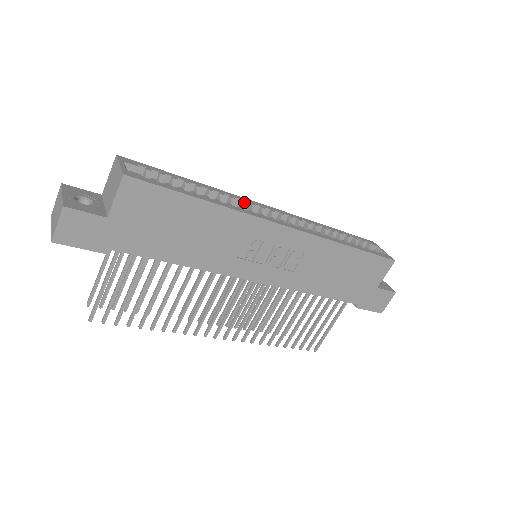
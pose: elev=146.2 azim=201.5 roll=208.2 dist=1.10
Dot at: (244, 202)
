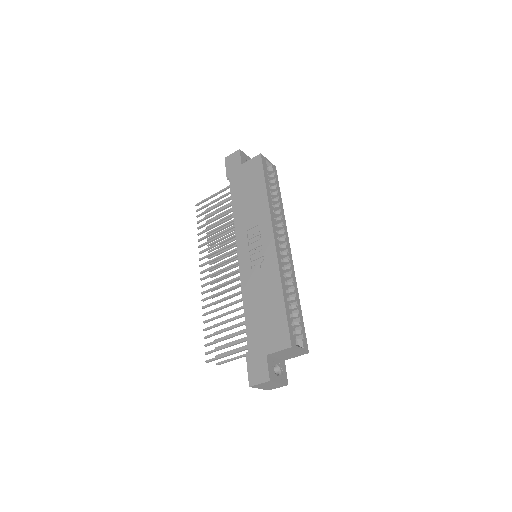
Dot at: (282, 226)
